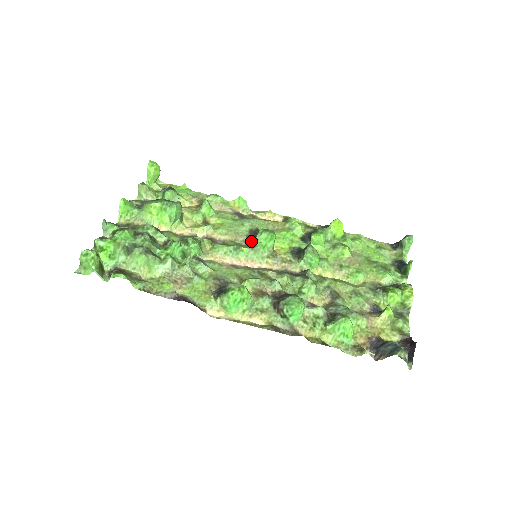
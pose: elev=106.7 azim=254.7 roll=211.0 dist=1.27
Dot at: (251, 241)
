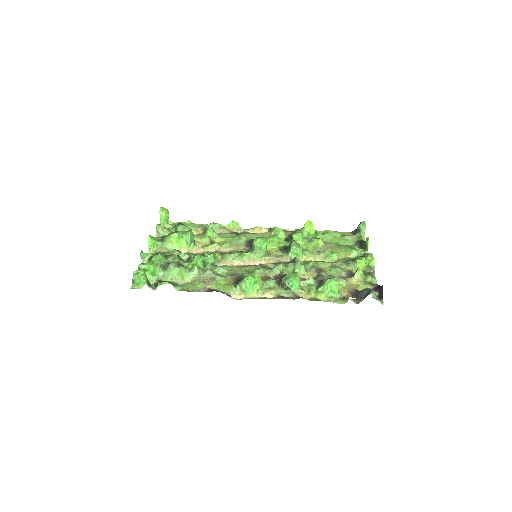
Dot at: (249, 248)
